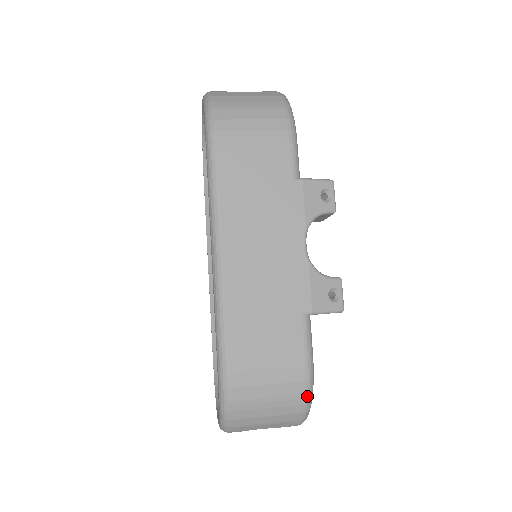
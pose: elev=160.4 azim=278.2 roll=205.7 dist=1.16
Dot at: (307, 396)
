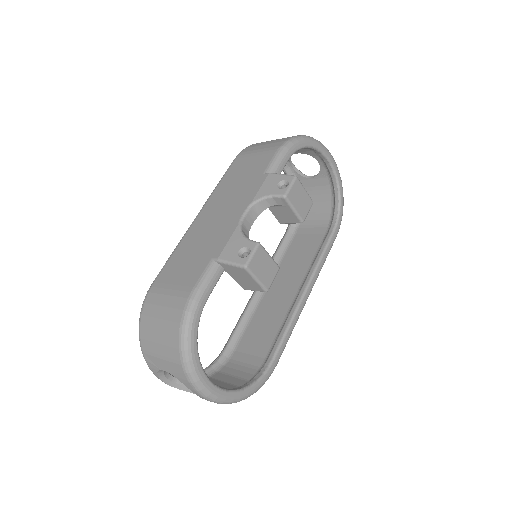
Dot at: (182, 327)
